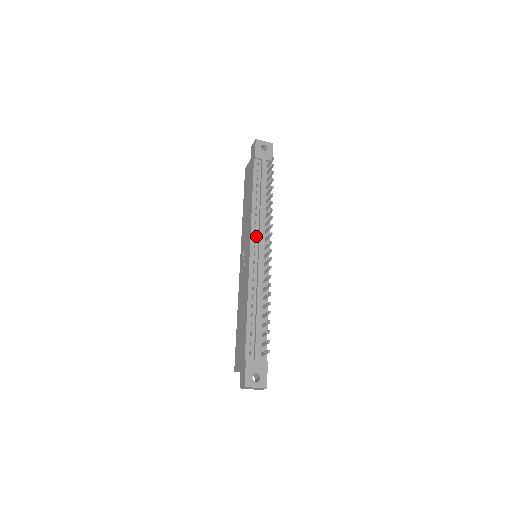
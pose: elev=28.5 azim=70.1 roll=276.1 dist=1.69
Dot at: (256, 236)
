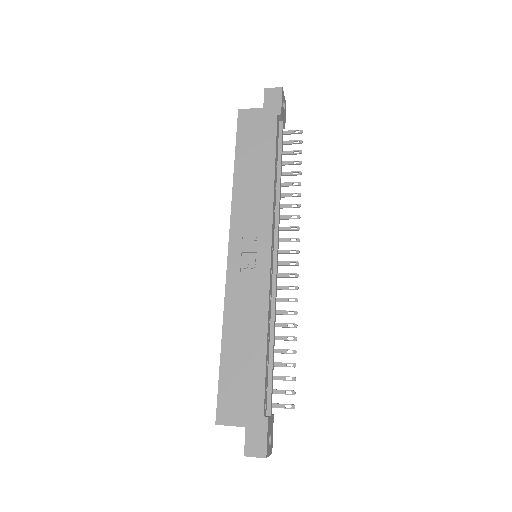
Dot at: (274, 232)
